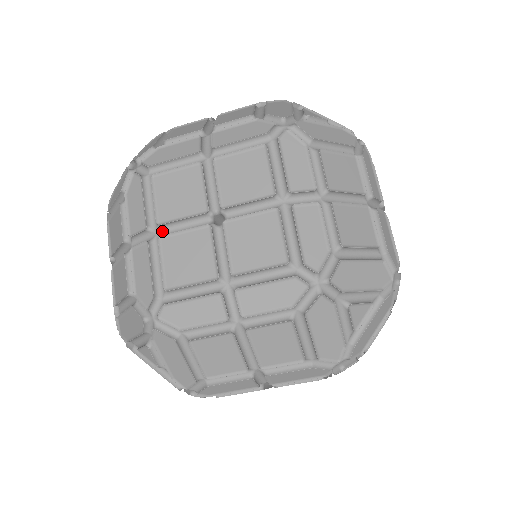
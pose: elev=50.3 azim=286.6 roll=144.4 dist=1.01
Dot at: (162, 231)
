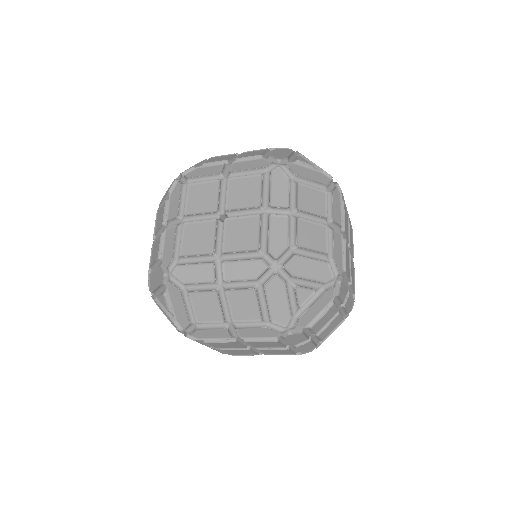
Dot at: occluded
